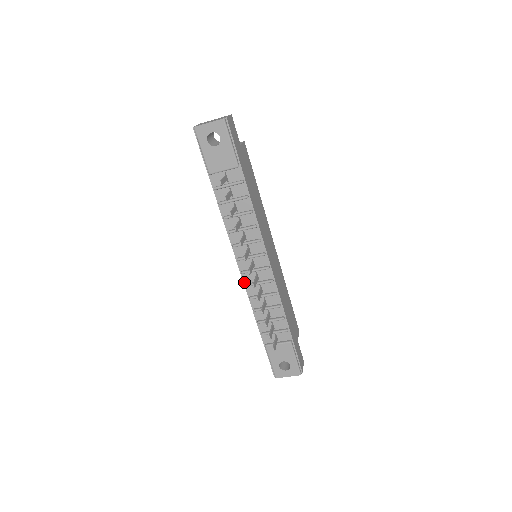
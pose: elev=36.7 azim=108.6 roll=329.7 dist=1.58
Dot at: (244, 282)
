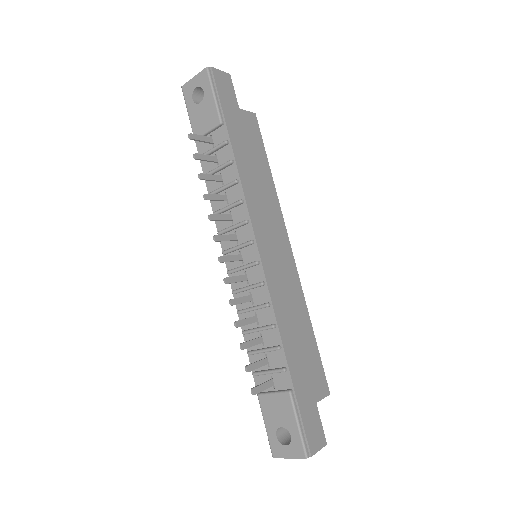
Dot at: (232, 288)
